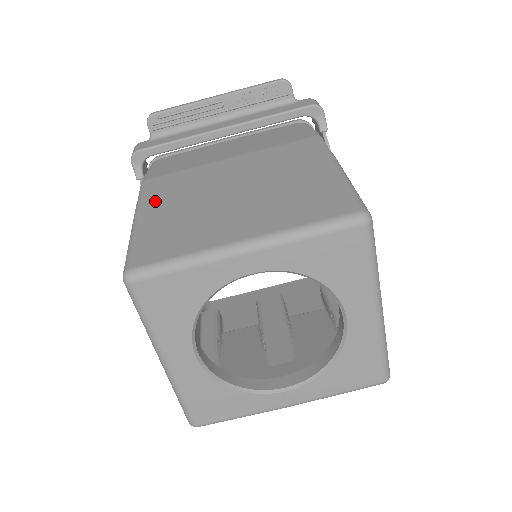
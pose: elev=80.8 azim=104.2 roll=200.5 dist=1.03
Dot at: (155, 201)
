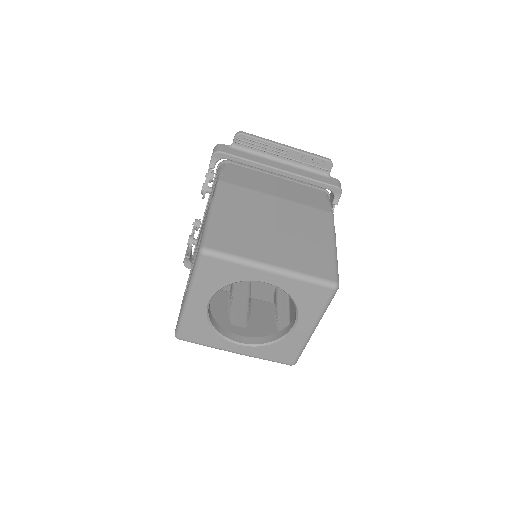
Dot at: (226, 204)
